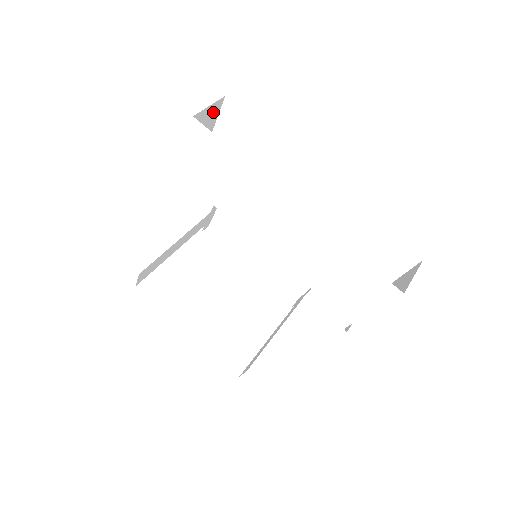
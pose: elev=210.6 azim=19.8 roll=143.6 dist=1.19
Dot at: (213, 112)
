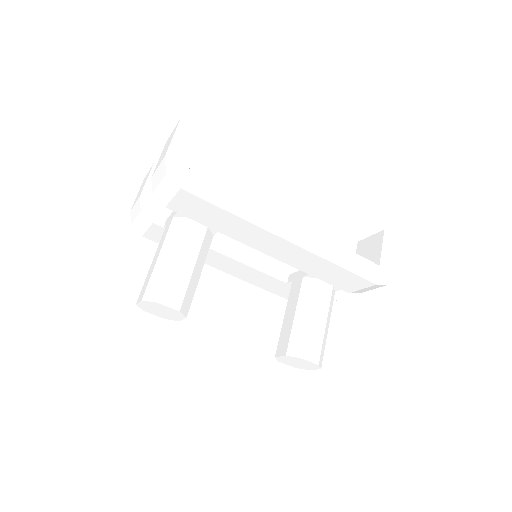
Dot at: occluded
